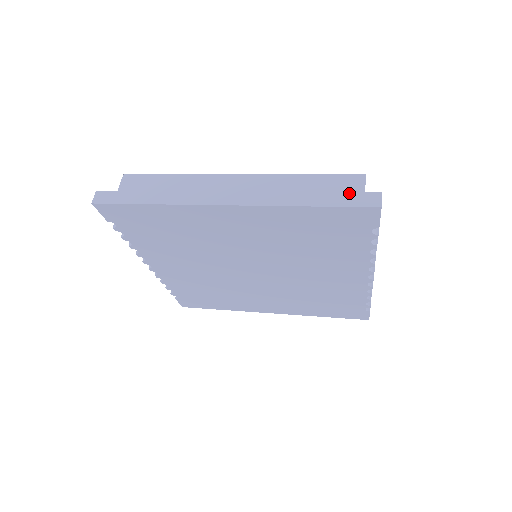
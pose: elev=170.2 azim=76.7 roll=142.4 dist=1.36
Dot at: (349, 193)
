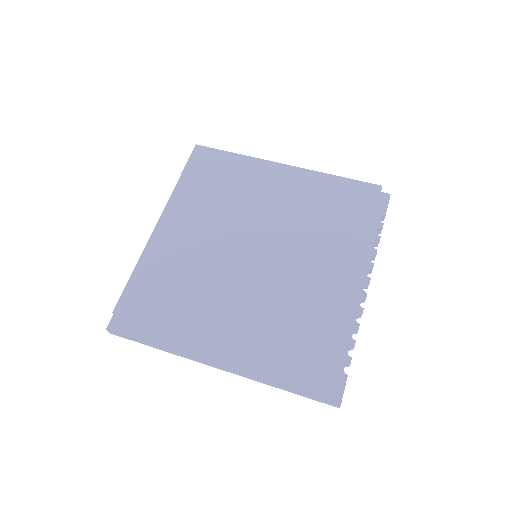
Dot at: (314, 398)
